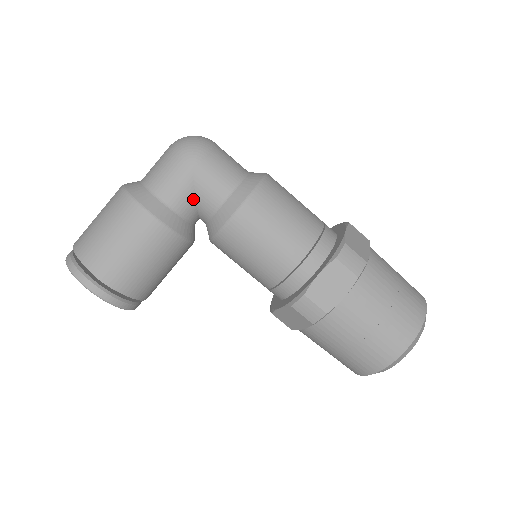
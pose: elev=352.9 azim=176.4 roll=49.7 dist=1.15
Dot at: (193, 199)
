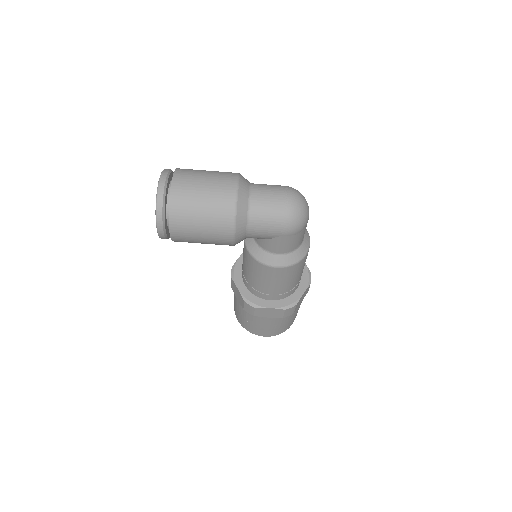
Dot at: (263, 239)
